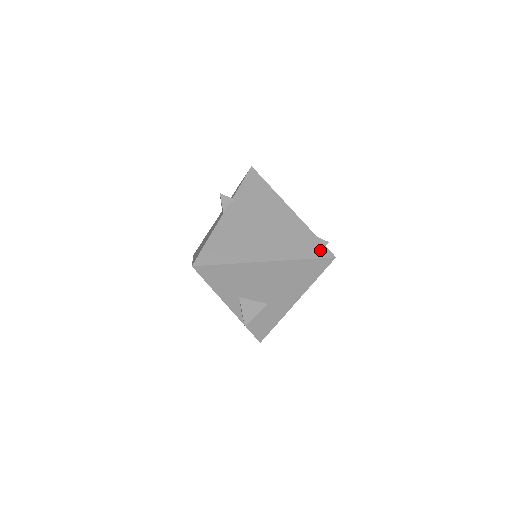
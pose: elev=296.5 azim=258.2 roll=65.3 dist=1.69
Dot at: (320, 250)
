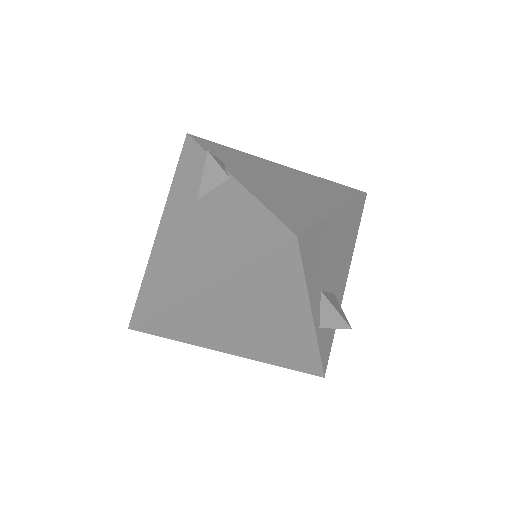
Dot at: (351, 190)
